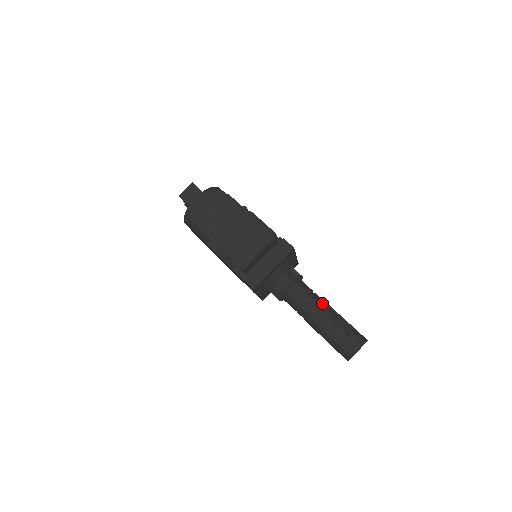
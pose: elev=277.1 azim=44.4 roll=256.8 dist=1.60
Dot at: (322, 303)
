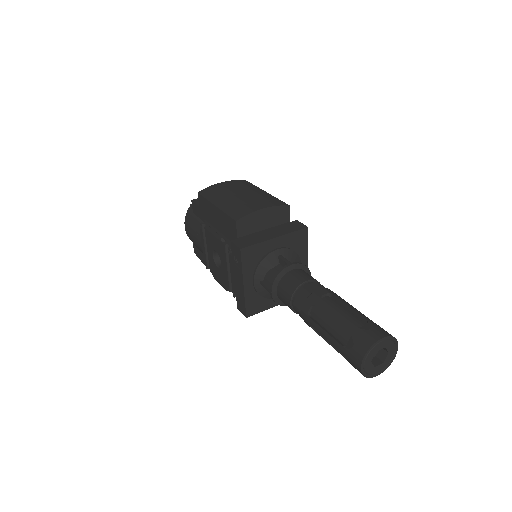
Dot at: (332, 291)
